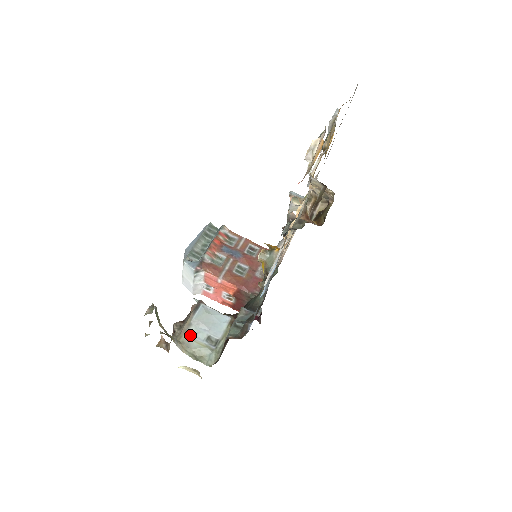
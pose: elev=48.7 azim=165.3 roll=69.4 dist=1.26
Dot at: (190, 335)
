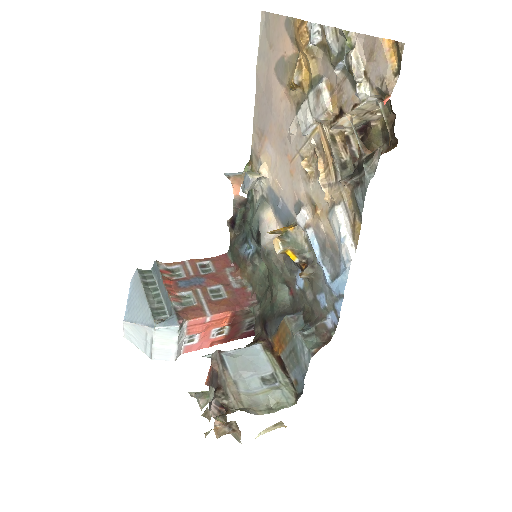
Dot at: (246, 393)
